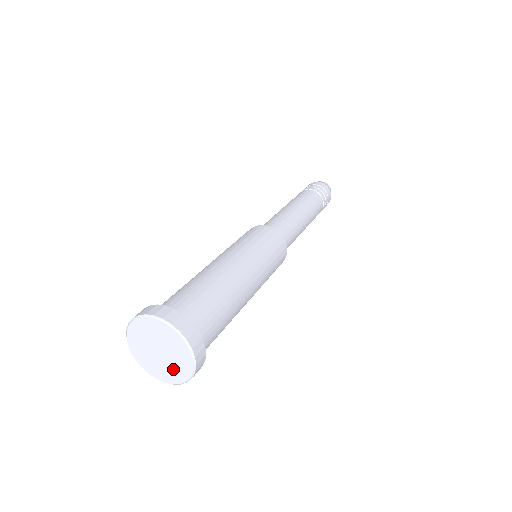
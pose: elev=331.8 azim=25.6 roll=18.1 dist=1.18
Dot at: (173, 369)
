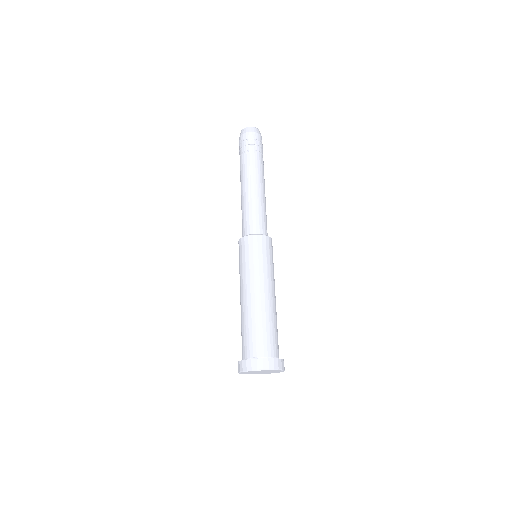
Dot at: (260, 373)
